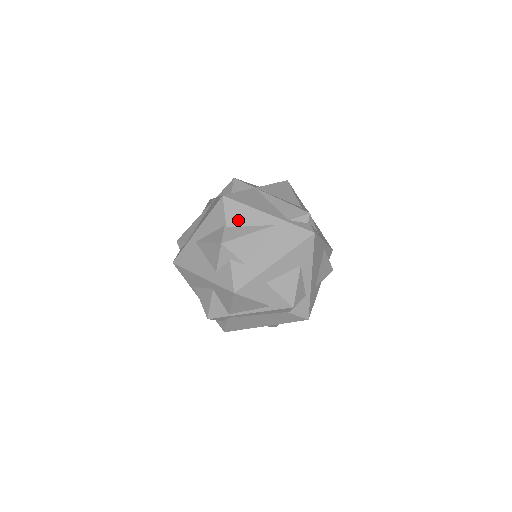
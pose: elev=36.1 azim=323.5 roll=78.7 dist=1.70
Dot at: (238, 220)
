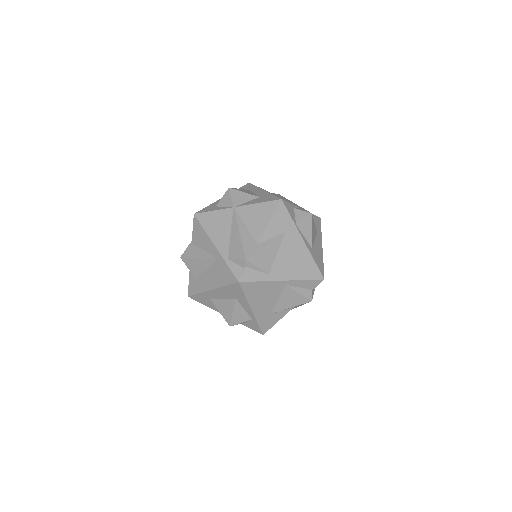
Dot at: (198, 241)
